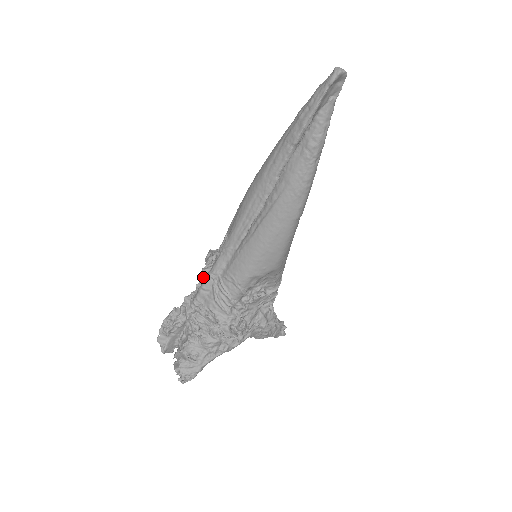
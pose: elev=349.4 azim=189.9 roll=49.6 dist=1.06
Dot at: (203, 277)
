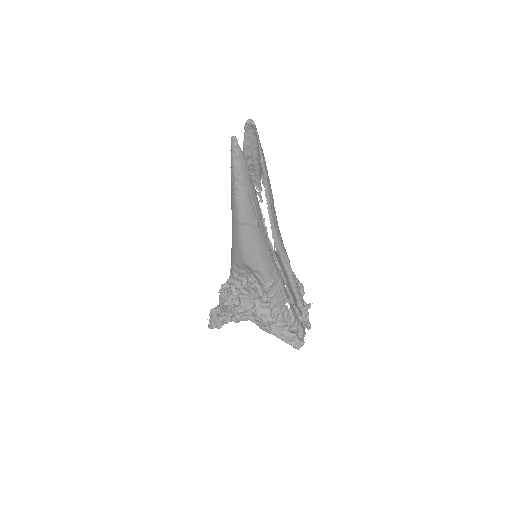
Dot at: occluded
